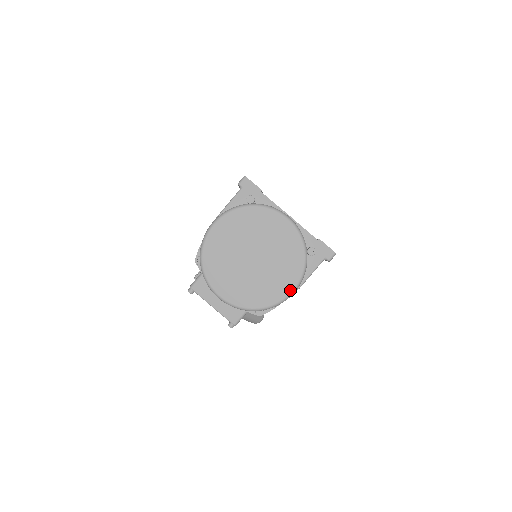
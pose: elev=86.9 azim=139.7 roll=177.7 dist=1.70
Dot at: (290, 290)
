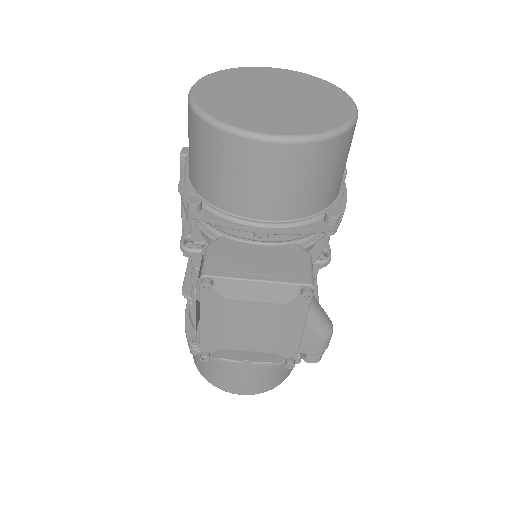
Dot at: (350, 105)
